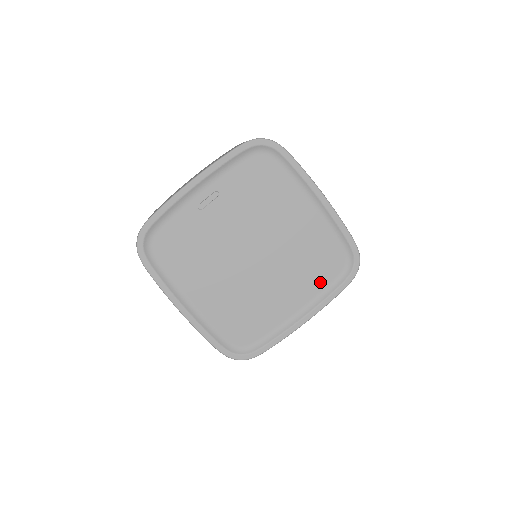
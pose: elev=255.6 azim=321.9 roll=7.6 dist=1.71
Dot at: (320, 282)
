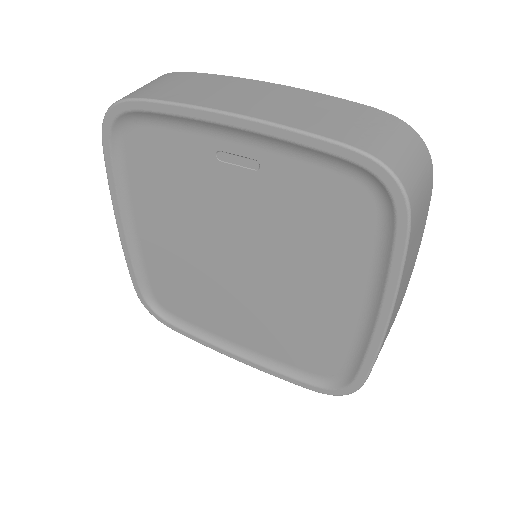
Dot at: (287, 357)
